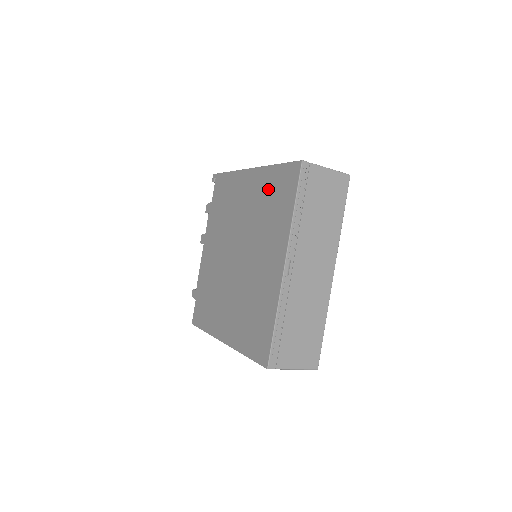
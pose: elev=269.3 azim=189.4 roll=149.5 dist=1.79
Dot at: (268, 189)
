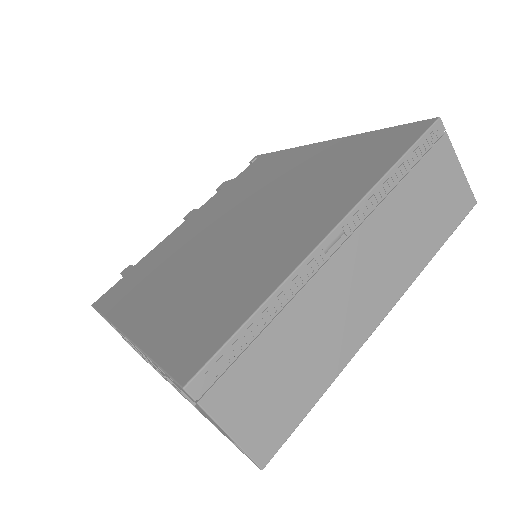
Dot at: (348, 153)
